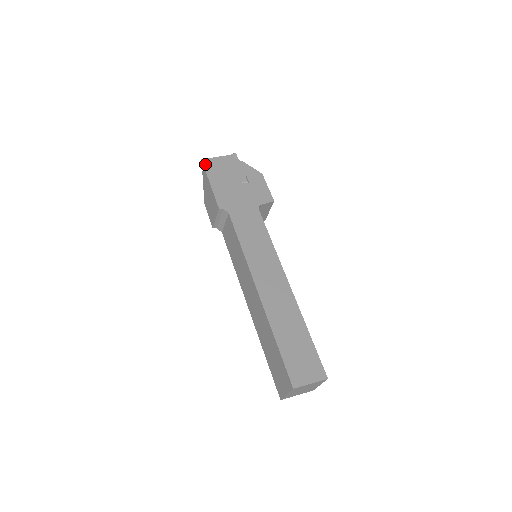
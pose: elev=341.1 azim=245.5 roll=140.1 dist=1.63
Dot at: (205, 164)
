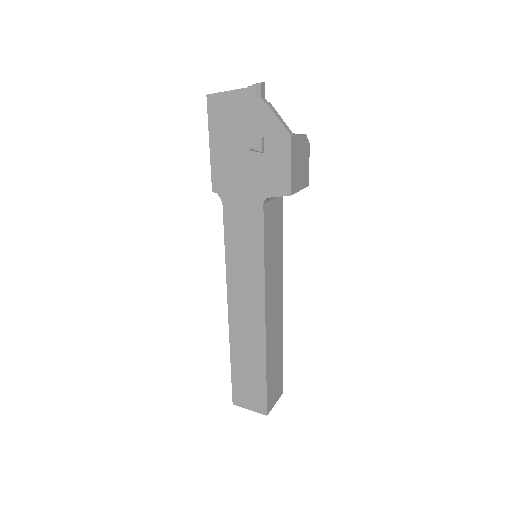
Dot at: (210, 106)
